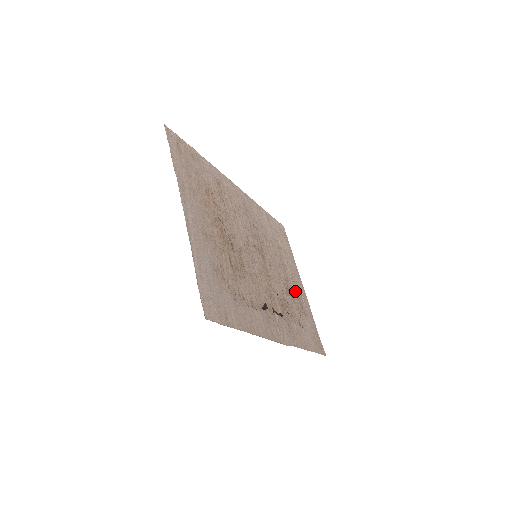
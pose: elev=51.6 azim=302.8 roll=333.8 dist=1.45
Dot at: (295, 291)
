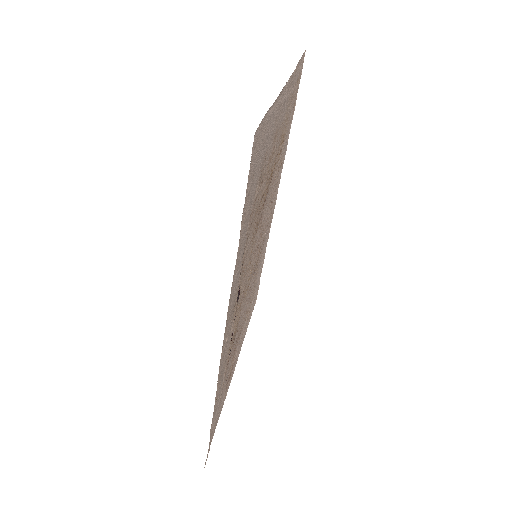
Dot at: (236, 355)
